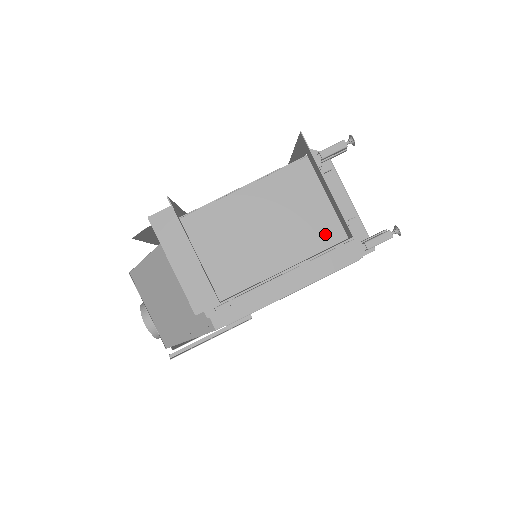
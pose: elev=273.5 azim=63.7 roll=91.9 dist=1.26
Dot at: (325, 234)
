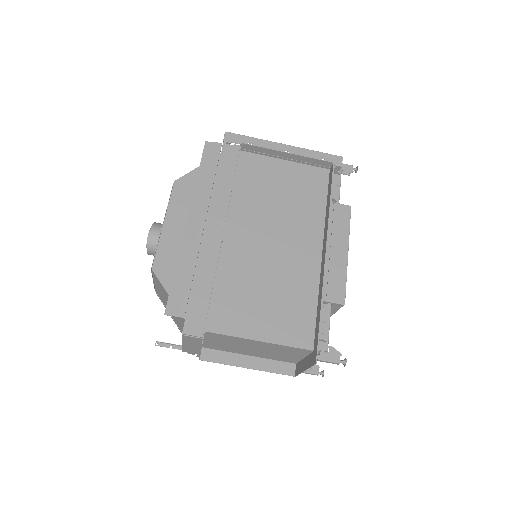
Dot at: (286, 359)
